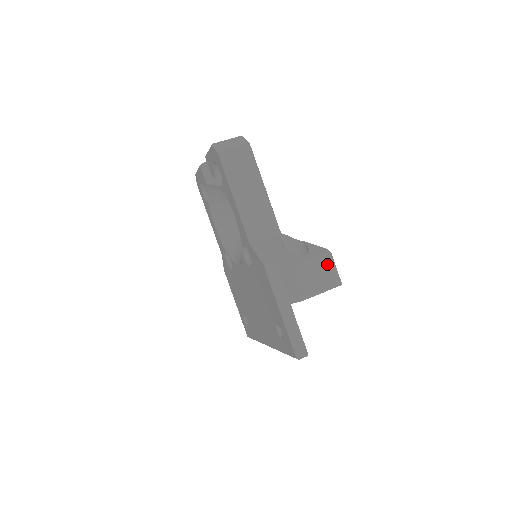
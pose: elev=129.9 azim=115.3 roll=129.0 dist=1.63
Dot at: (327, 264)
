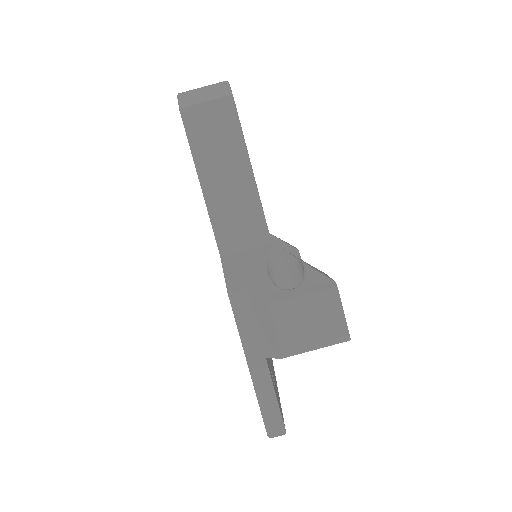
Dot at: (329, 306)
